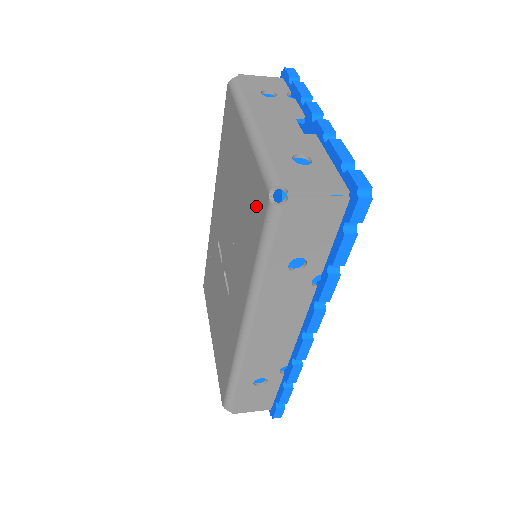
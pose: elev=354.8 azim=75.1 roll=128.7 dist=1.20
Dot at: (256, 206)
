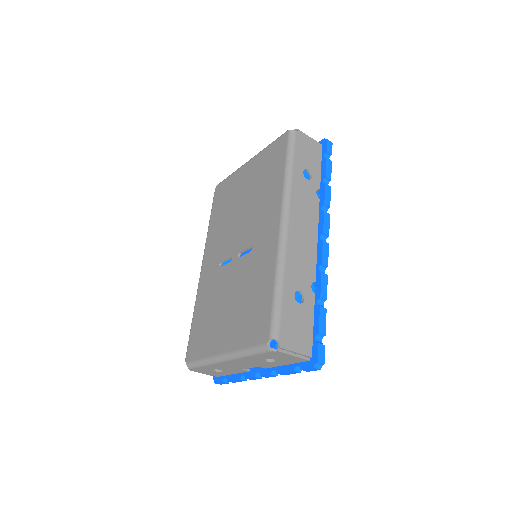
Dot at: (276, 154)
